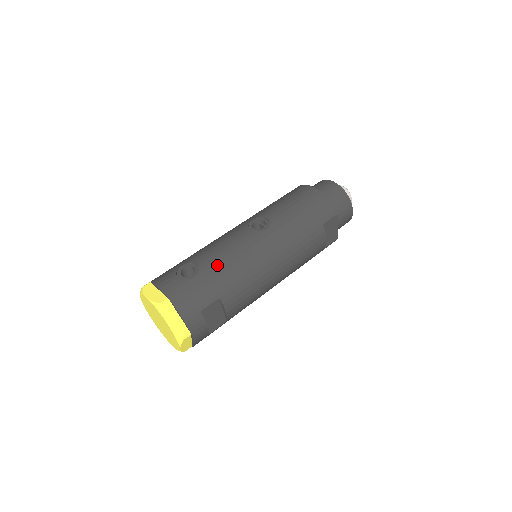
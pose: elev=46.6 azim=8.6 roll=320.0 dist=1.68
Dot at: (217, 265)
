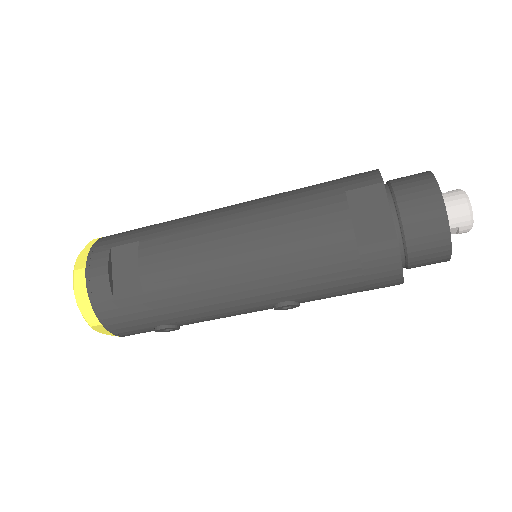
Dot at: occluded
